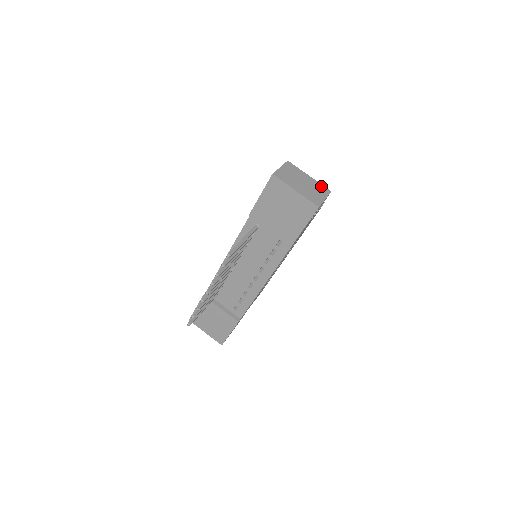
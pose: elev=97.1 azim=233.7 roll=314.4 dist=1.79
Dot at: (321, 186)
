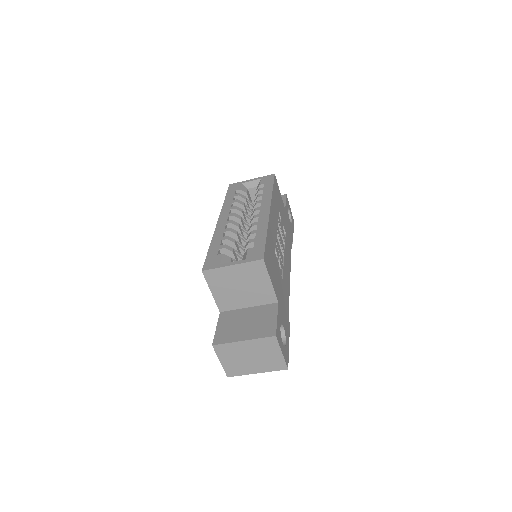
Dot at: (263, 341)
